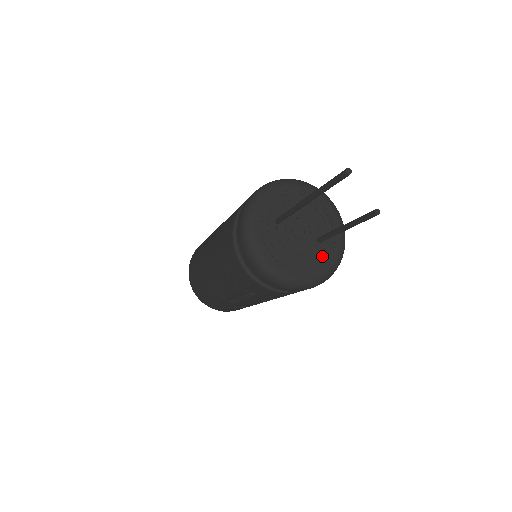
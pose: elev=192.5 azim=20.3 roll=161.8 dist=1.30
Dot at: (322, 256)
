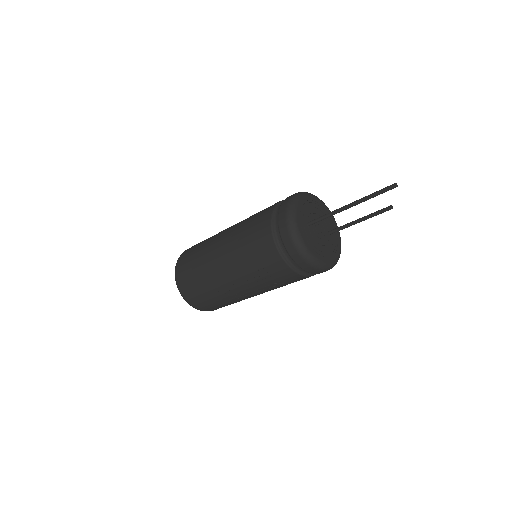
Dot at: (334, 244)
